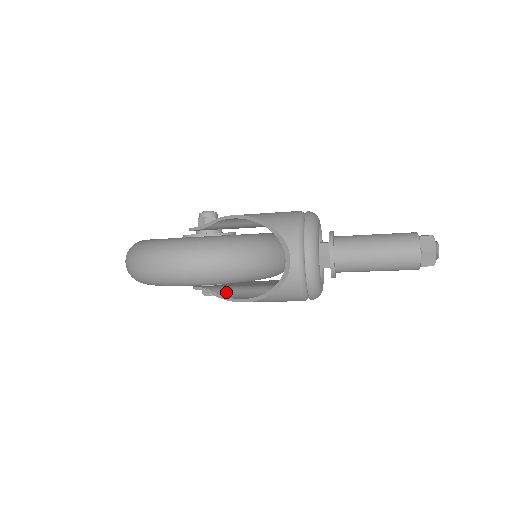
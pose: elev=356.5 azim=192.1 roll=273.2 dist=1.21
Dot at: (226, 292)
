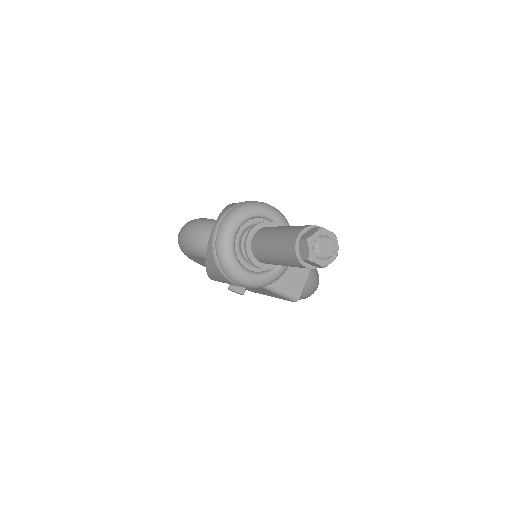
Dot at: occluded
